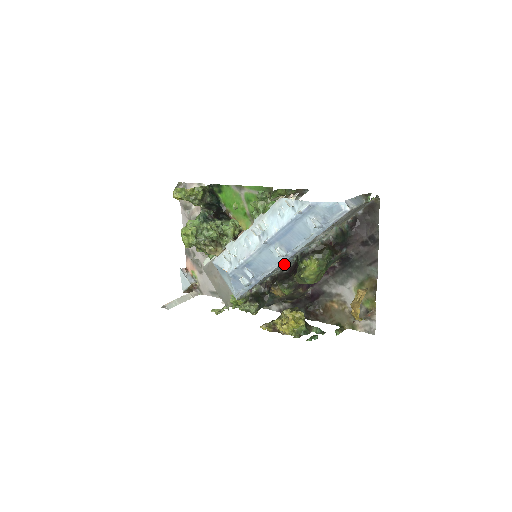
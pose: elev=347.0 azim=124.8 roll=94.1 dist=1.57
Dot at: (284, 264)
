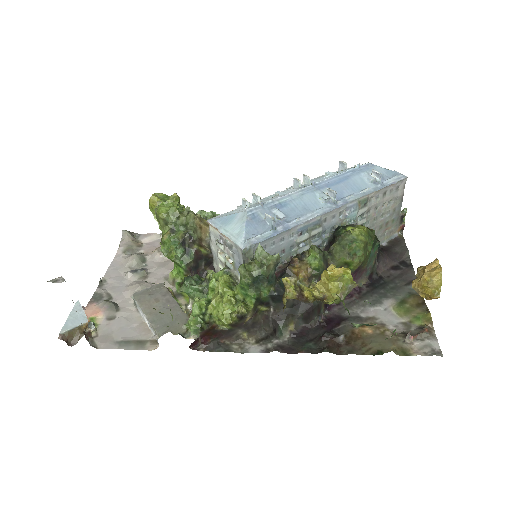
Dot at: (321, 227)
